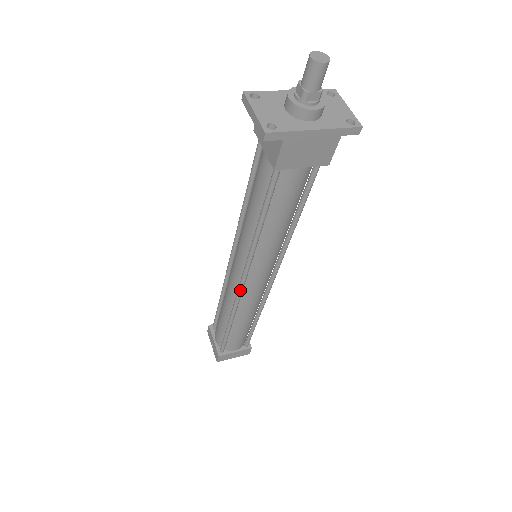
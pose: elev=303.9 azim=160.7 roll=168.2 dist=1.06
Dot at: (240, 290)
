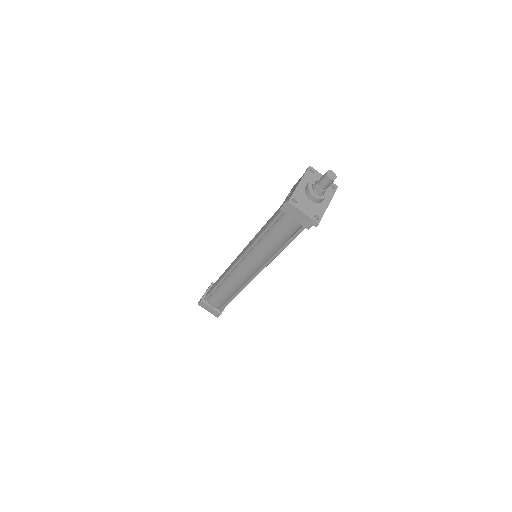
Dot at: occluded
